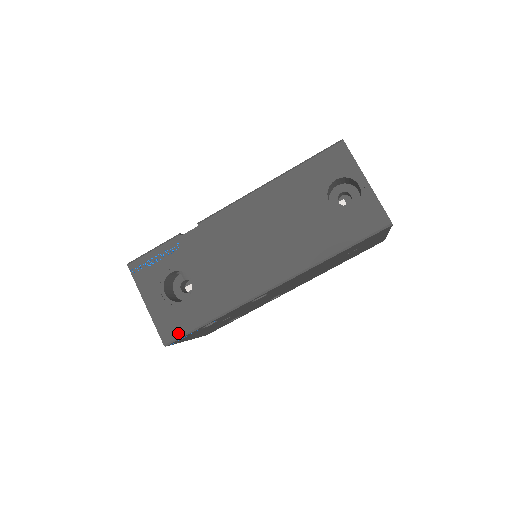
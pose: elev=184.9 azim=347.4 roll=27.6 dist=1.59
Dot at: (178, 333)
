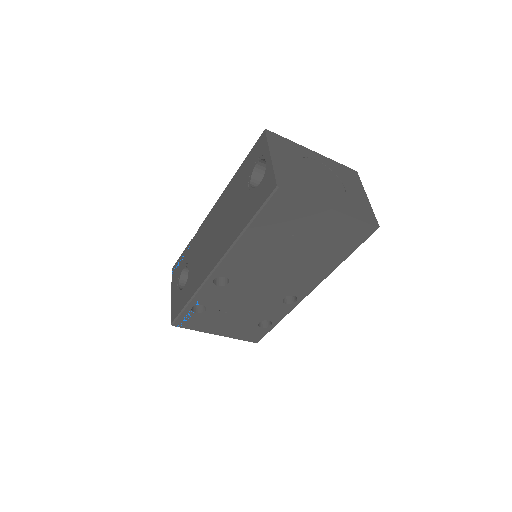
Dot at: (177, 314)
